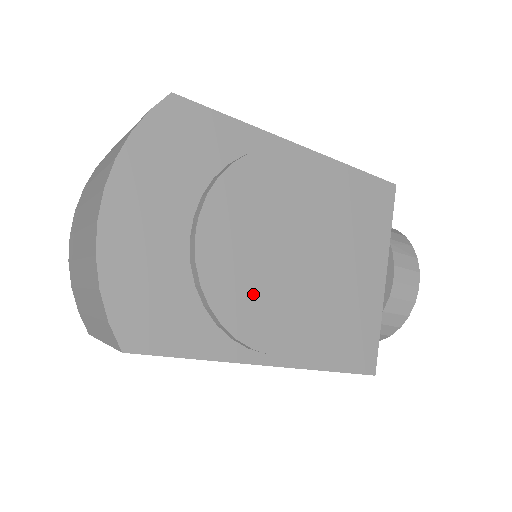
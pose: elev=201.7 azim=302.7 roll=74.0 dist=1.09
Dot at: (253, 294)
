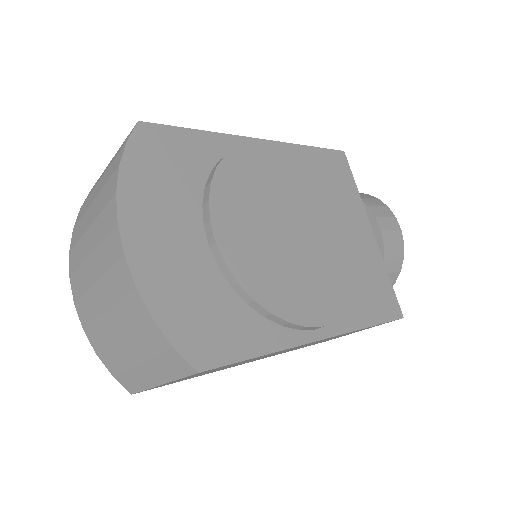
Dot at: (283, 277)
